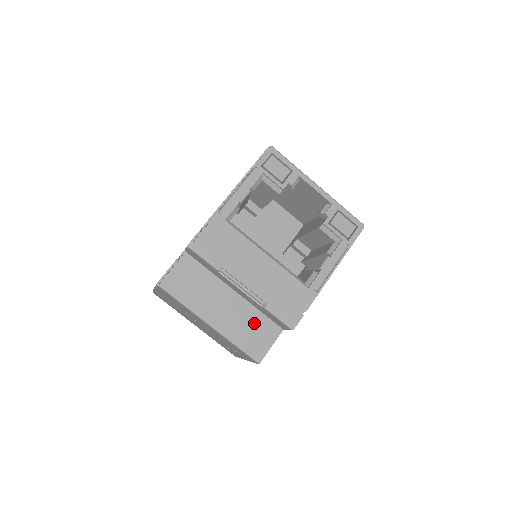
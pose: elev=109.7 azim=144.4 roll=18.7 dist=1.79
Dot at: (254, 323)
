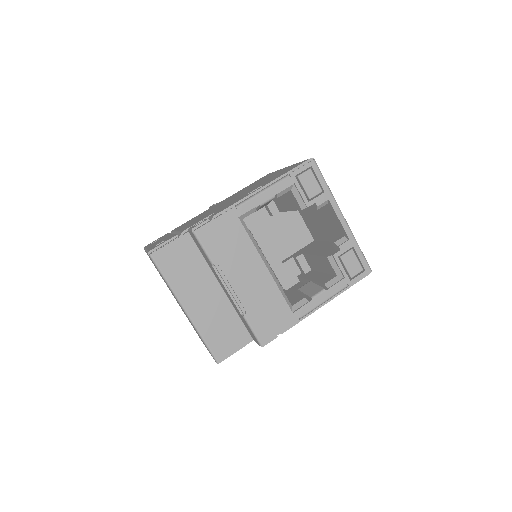
Dot at: (228, 324)
